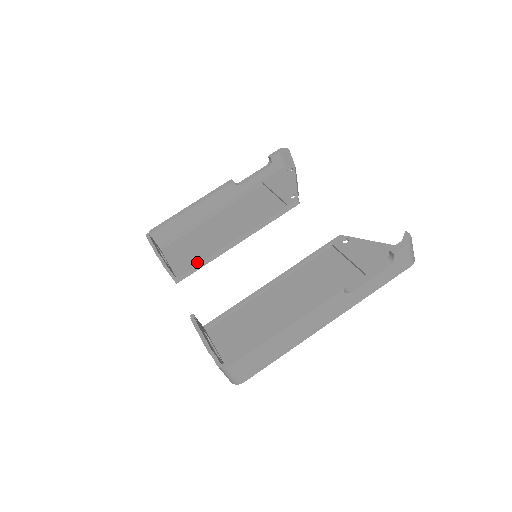
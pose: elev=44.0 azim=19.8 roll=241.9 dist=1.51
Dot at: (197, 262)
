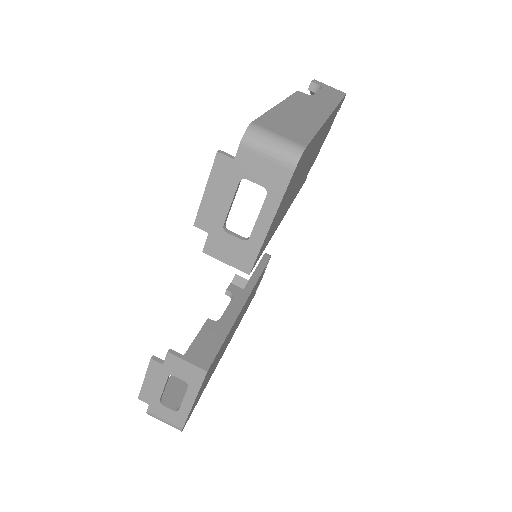
Dot at: (214, 340)
